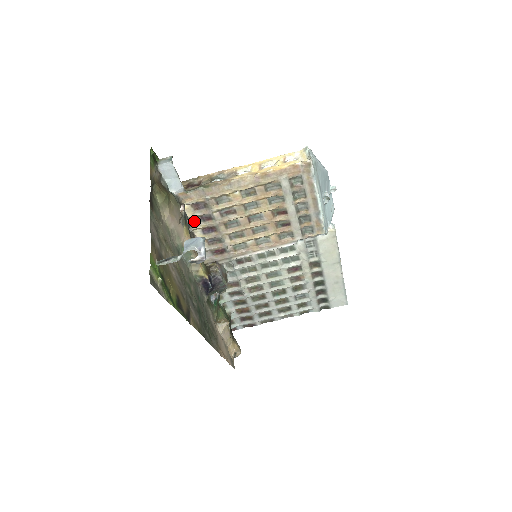
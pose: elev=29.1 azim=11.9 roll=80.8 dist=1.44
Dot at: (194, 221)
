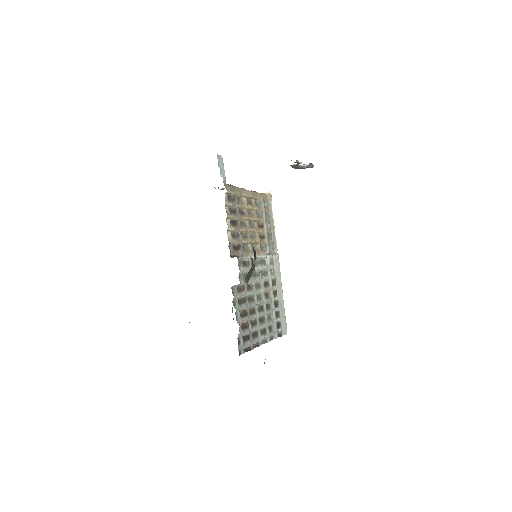
Dot at: (227, 211)
